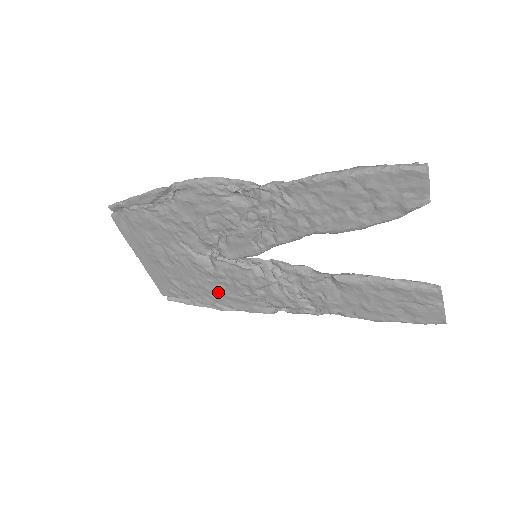
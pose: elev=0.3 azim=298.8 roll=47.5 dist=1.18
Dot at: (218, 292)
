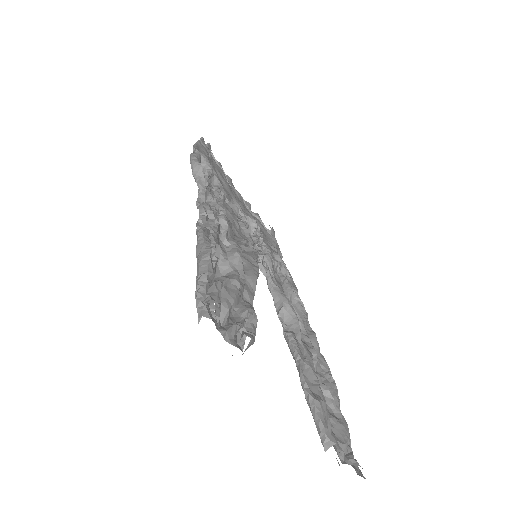
Dot at: occluded
